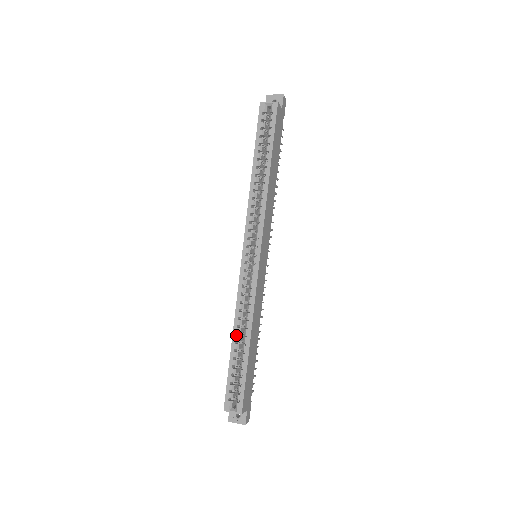
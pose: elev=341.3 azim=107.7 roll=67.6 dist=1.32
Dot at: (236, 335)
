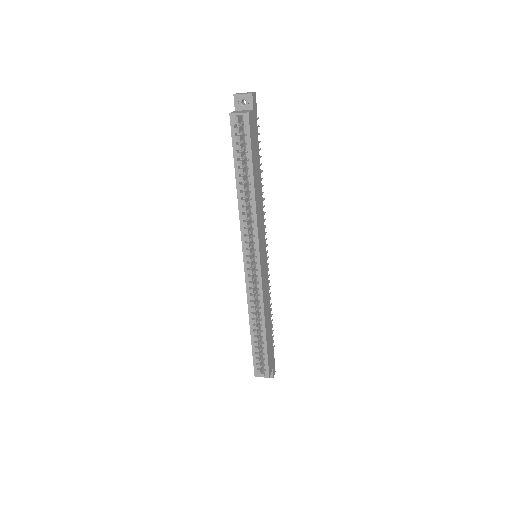
Dot at: (253, 325)
